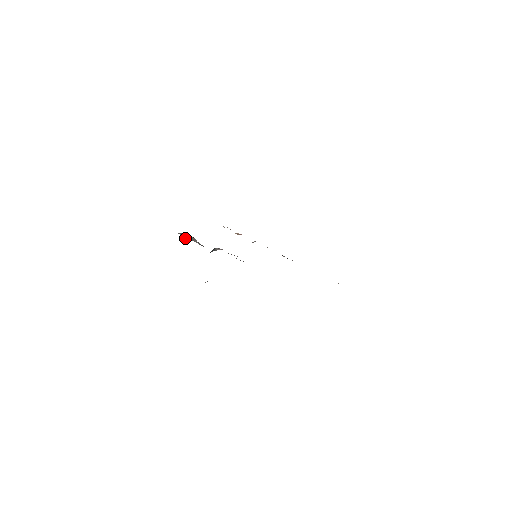
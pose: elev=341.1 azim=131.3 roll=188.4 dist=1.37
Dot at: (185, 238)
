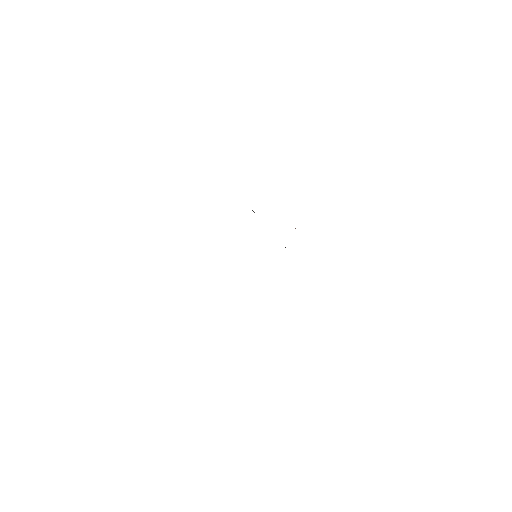
Dot at: occluded
